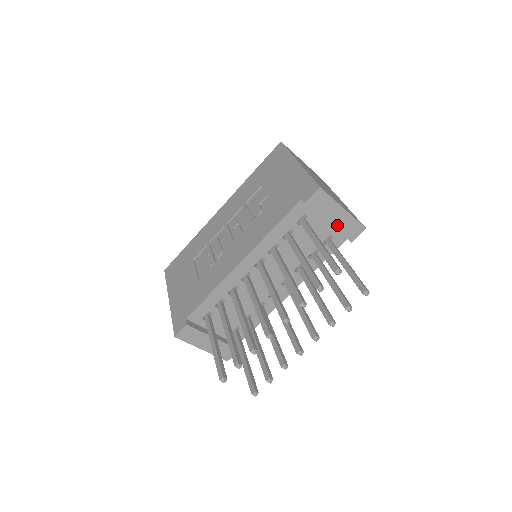
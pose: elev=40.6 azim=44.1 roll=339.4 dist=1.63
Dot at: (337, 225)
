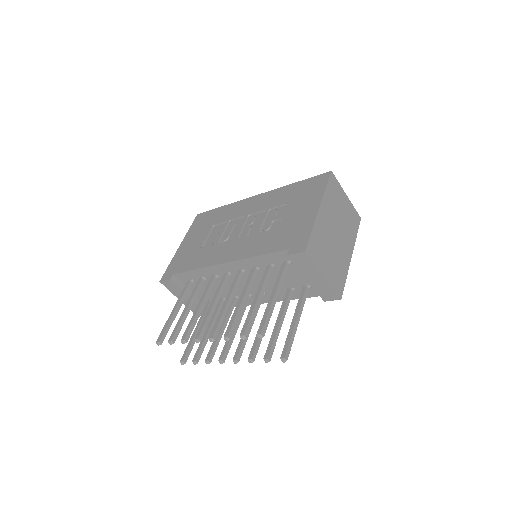
Dot at: (314, 284)
